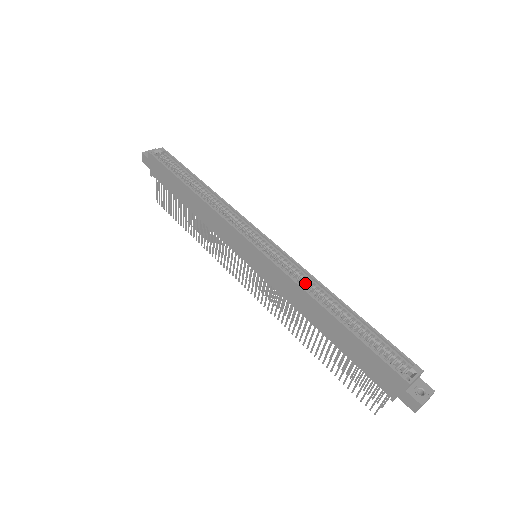
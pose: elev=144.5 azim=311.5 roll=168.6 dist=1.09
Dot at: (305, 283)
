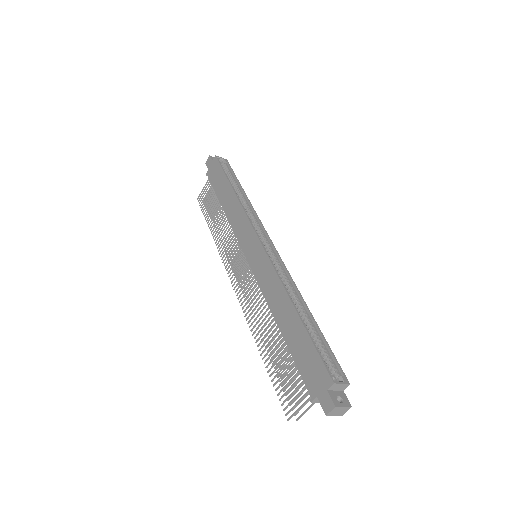
Dot at: (286, 285)
